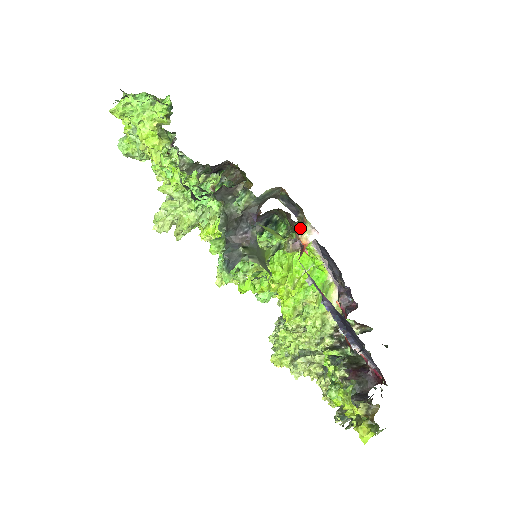
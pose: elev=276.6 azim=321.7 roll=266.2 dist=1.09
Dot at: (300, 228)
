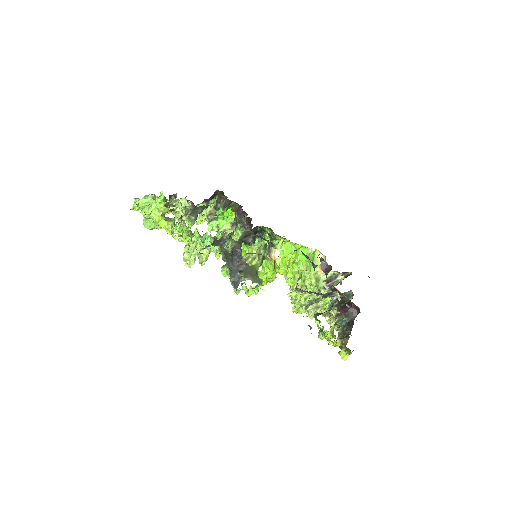
Dot at: (269, 249)
